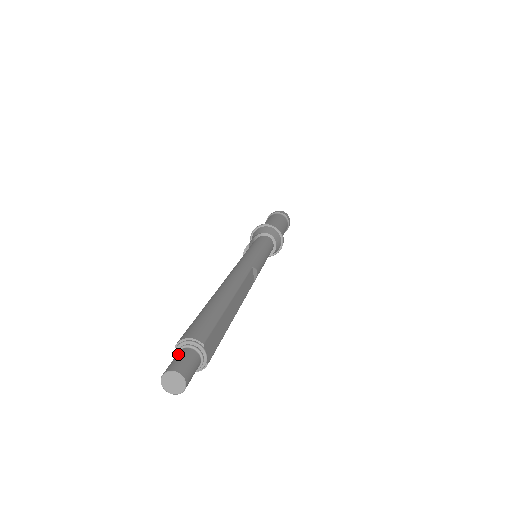
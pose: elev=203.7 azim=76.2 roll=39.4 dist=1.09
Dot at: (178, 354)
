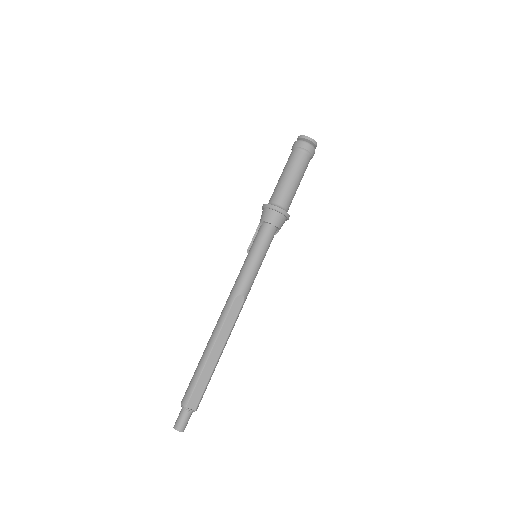
Dot at: (180, 413)
